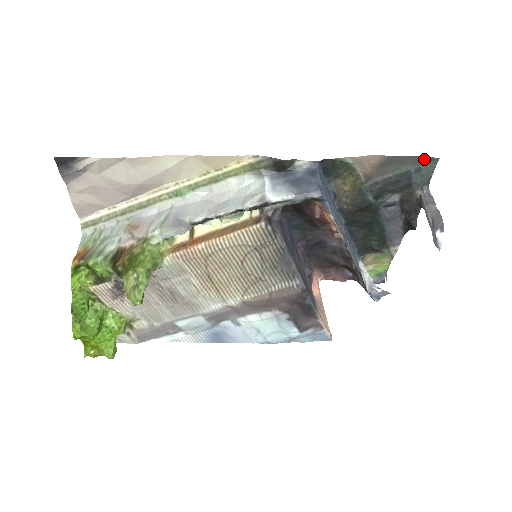
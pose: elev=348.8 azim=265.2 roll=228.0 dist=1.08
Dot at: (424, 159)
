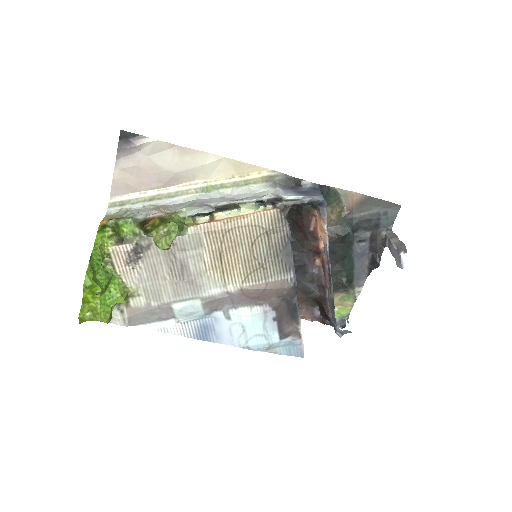
Dot at: (390, 204)
